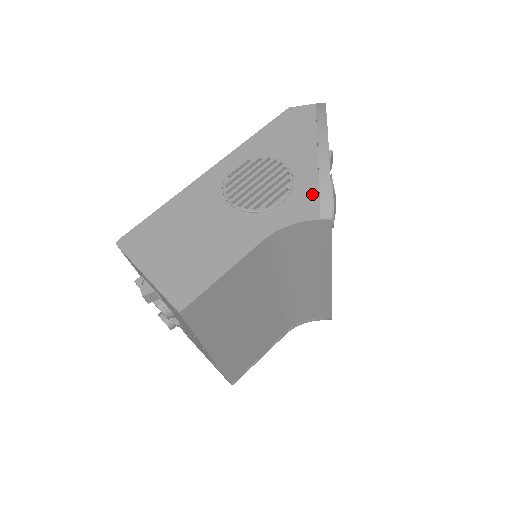
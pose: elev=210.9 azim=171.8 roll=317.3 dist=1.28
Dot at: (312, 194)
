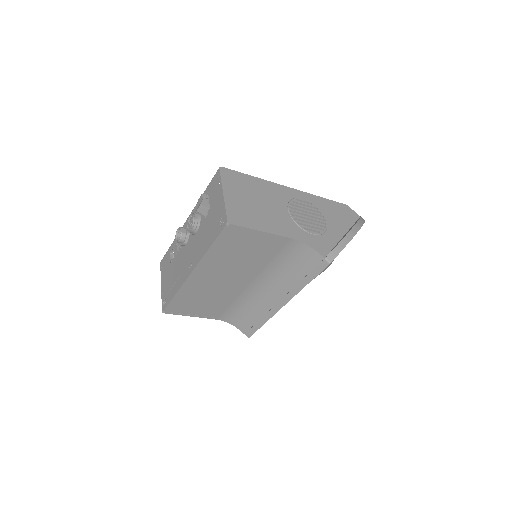
Dot at: (329, 246)
